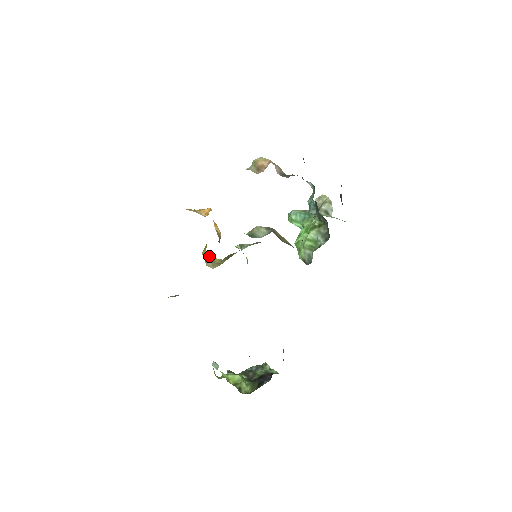
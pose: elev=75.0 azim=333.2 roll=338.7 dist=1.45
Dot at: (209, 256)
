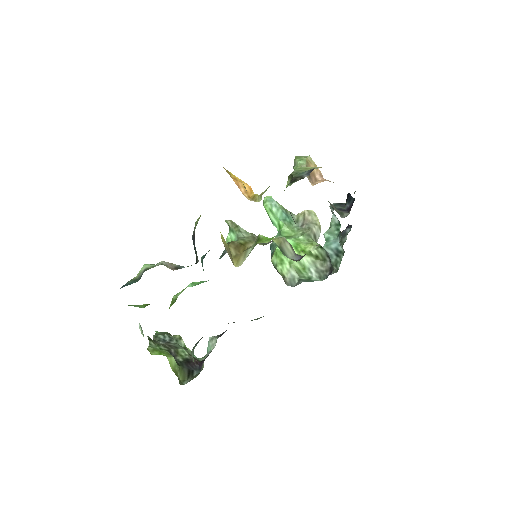
Dot at: (223, 238)
